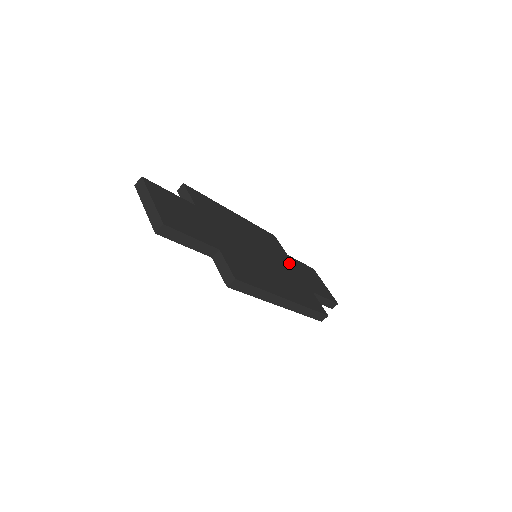
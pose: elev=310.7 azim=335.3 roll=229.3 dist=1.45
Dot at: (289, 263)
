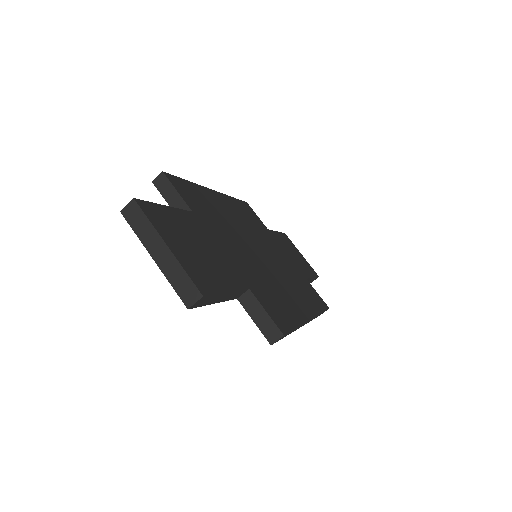
Dot at: (276, 244)
